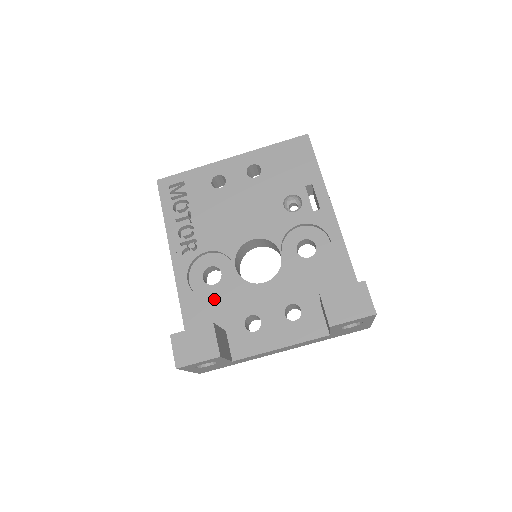
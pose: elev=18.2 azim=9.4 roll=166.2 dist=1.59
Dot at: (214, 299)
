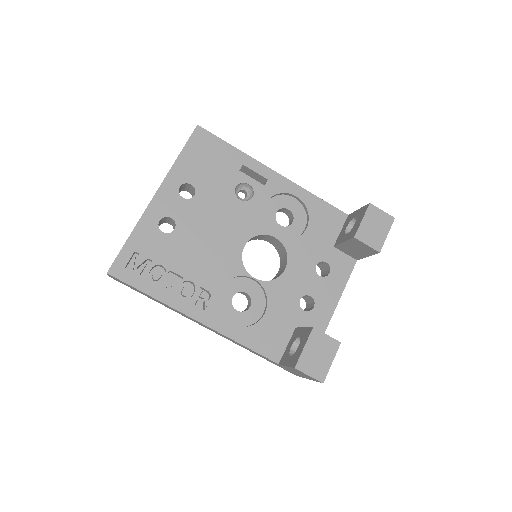
Dot at: (265, 316)
